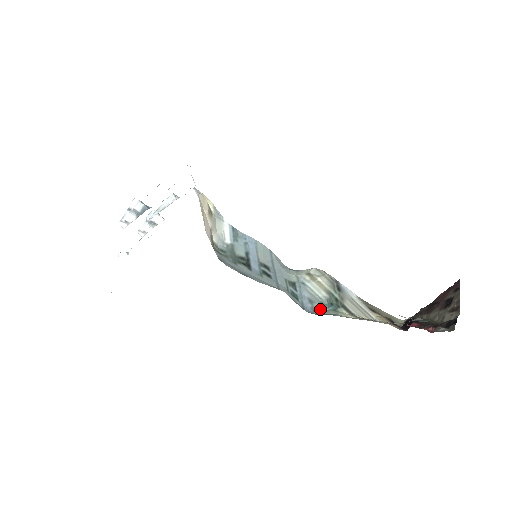
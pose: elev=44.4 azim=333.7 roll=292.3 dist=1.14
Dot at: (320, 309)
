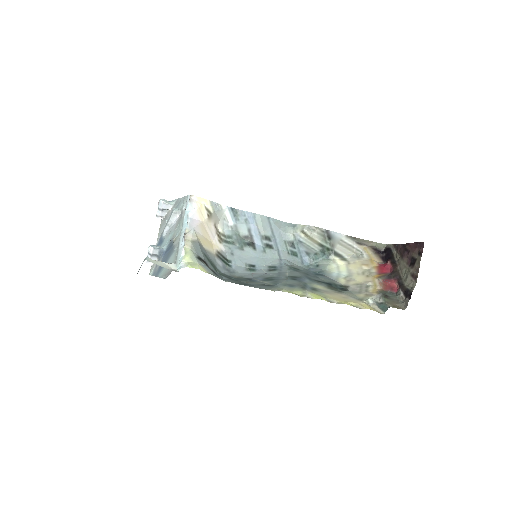
Dot at: (316, 259)
